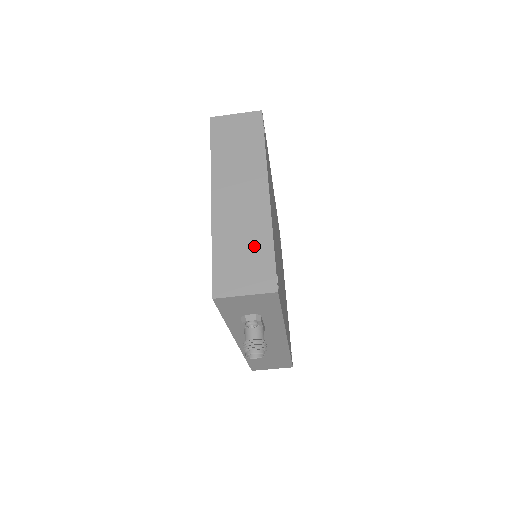
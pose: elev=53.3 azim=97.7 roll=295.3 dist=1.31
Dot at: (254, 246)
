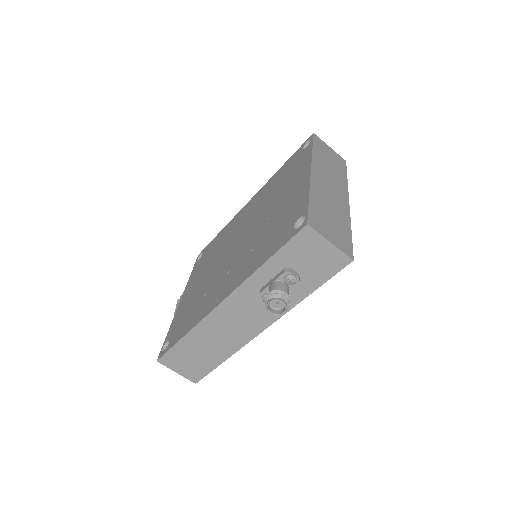
Dot at: (339, 221)
